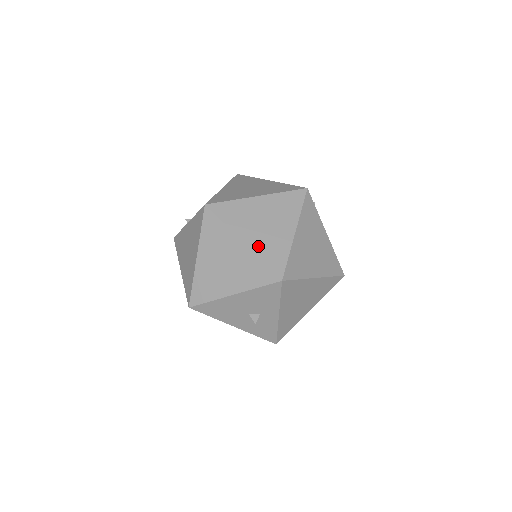
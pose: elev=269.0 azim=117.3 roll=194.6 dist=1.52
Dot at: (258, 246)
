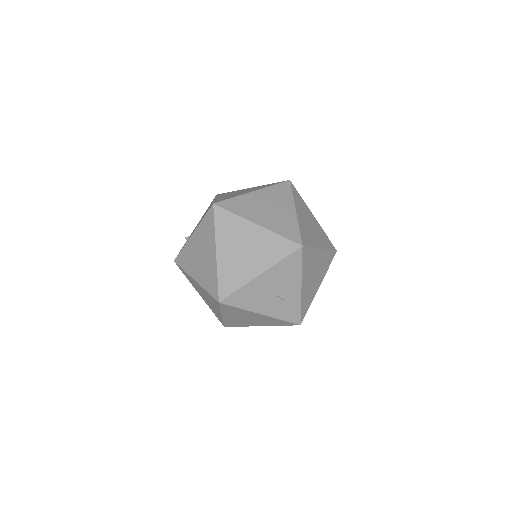
Dot at: (271, 225)
